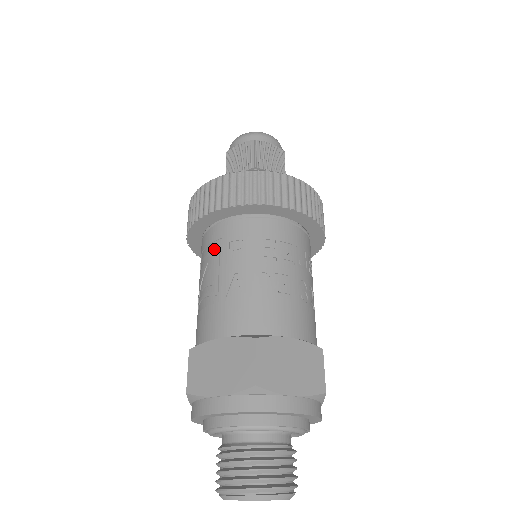
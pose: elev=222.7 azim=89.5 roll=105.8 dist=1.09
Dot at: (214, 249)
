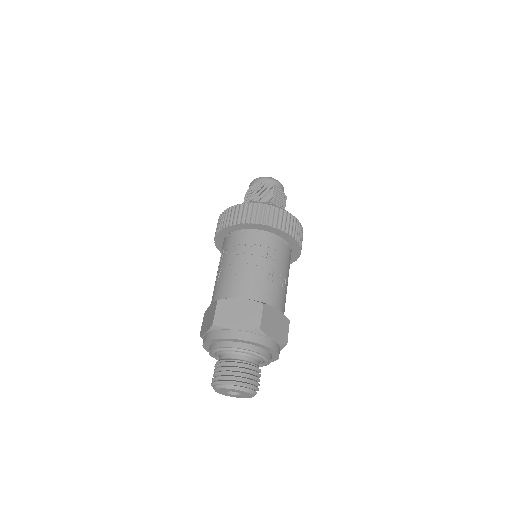
Dot at: occluded
